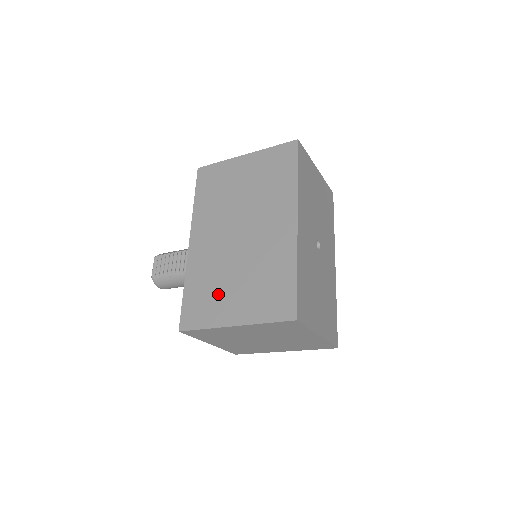
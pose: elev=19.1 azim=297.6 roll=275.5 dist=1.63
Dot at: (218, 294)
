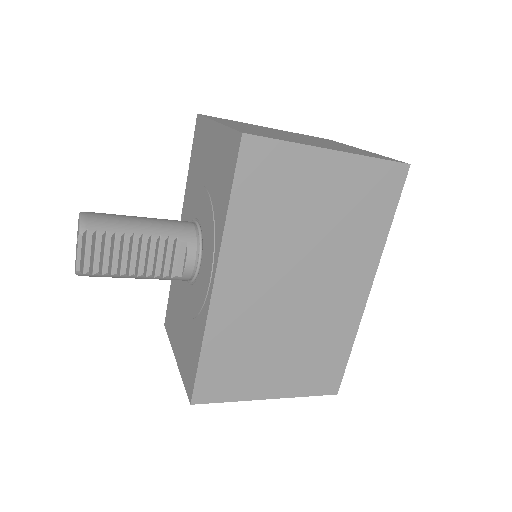
Dot at: (255, 364)
